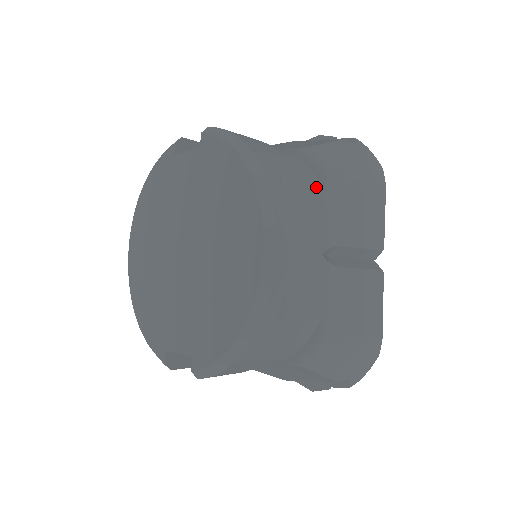
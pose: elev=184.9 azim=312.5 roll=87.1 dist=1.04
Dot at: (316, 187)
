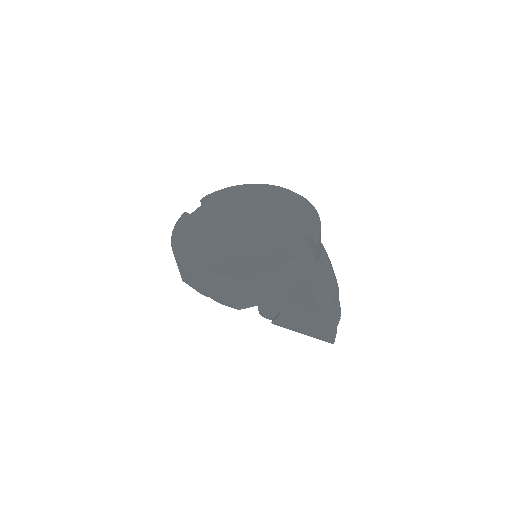
Dot at: occluded
